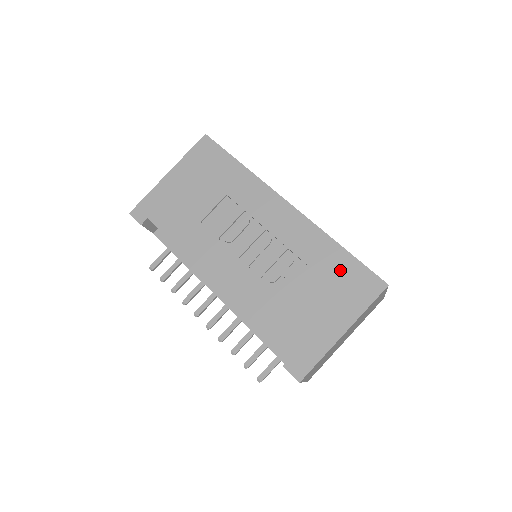
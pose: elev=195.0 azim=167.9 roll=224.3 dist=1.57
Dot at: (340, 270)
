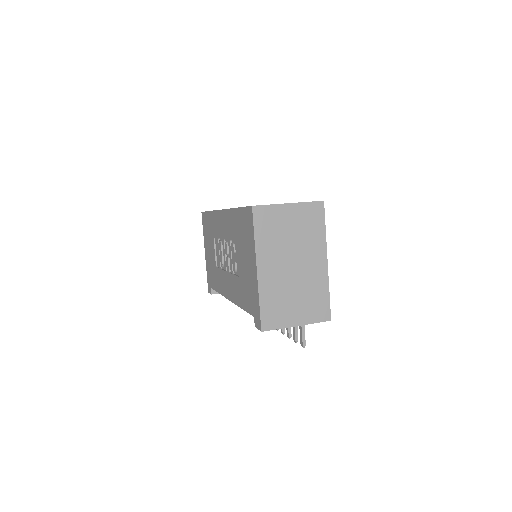
Dot at: (241, 226)
